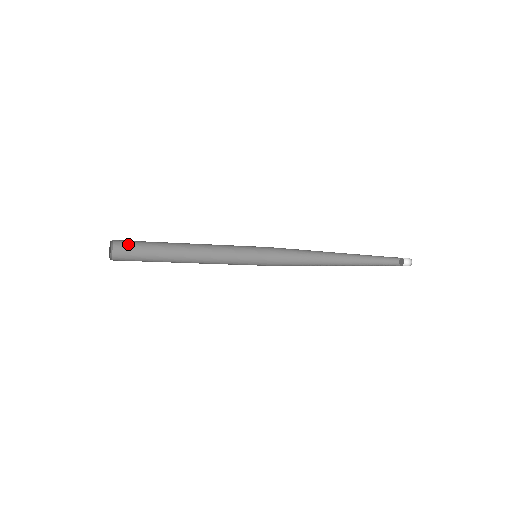
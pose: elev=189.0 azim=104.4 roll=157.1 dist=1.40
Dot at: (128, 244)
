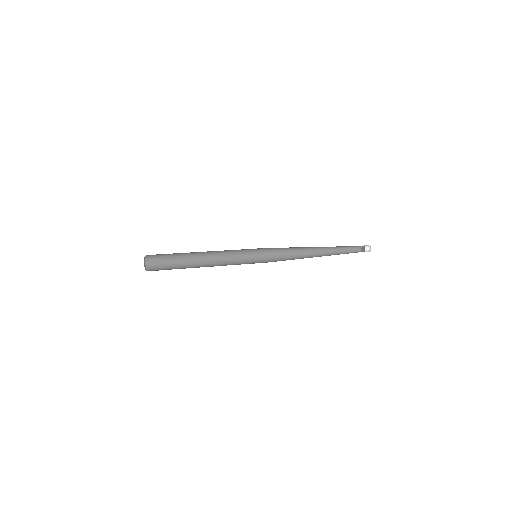
Dot at: (158, 254)
